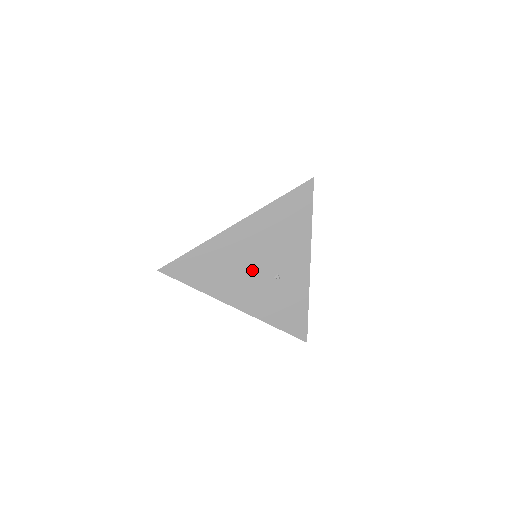
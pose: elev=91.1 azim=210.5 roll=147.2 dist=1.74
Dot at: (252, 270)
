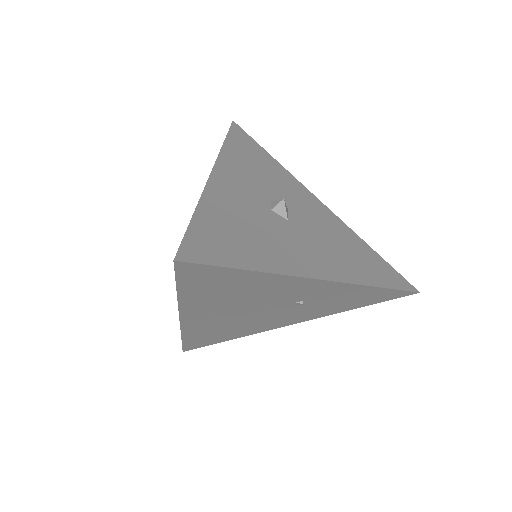
Dot at: (261, 315)
